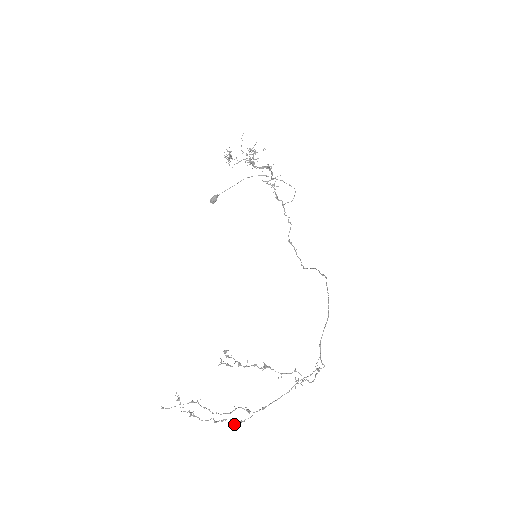
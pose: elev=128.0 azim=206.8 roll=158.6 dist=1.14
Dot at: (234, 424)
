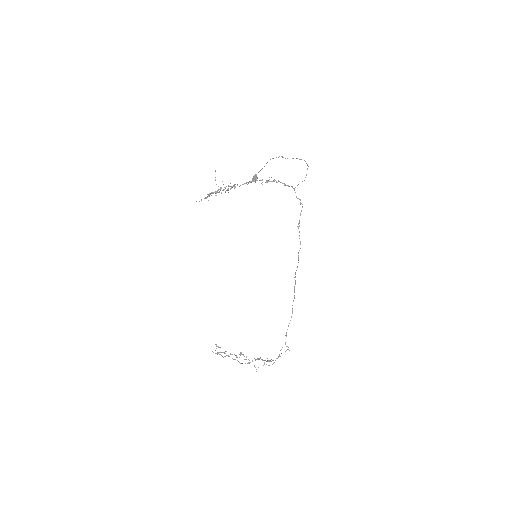
Dot at: (267, 361)
